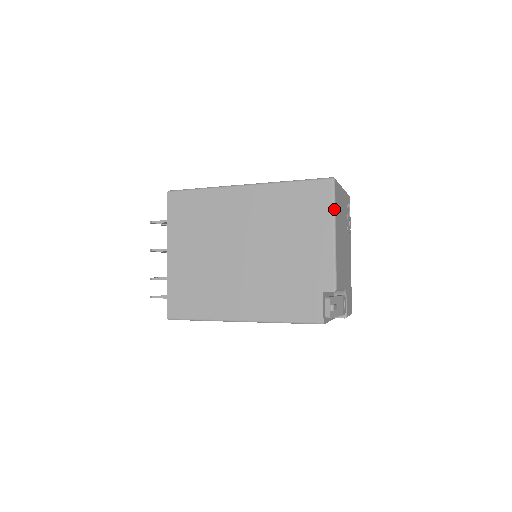
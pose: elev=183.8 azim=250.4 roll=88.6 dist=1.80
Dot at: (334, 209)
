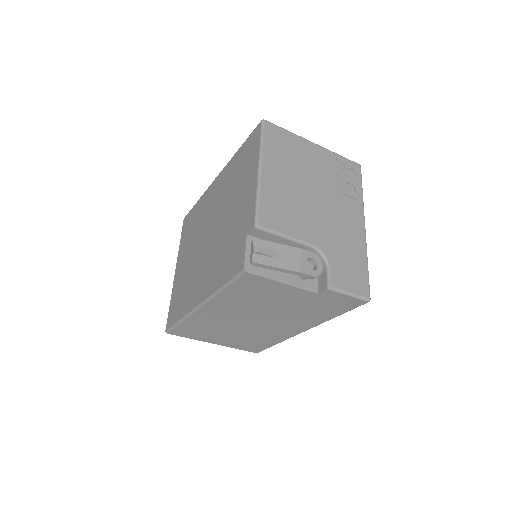
Dot at: (261, 146)
